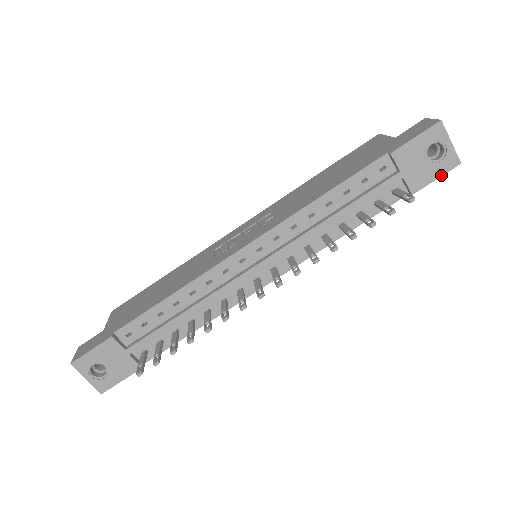
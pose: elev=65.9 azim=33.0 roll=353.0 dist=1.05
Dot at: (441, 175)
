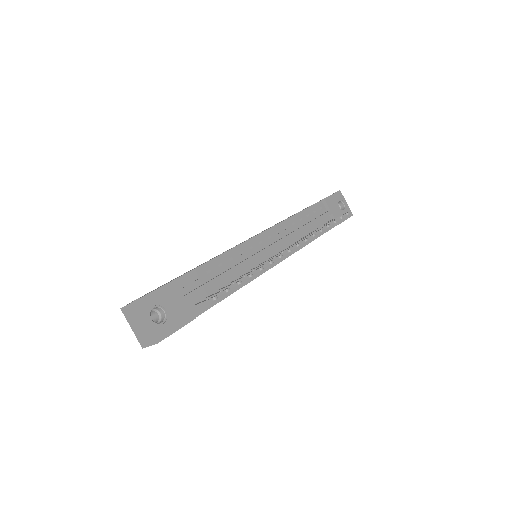
Dot at: (347, 218)
